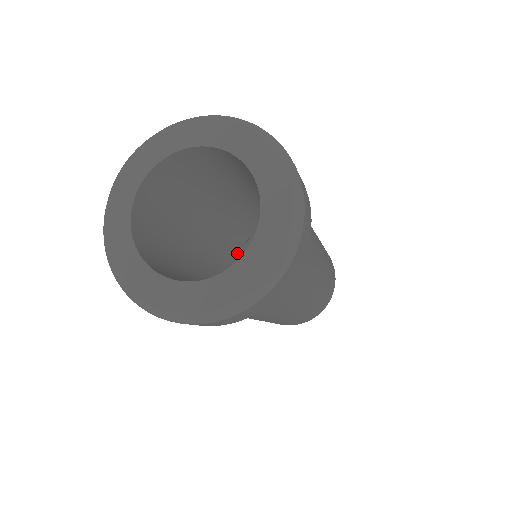
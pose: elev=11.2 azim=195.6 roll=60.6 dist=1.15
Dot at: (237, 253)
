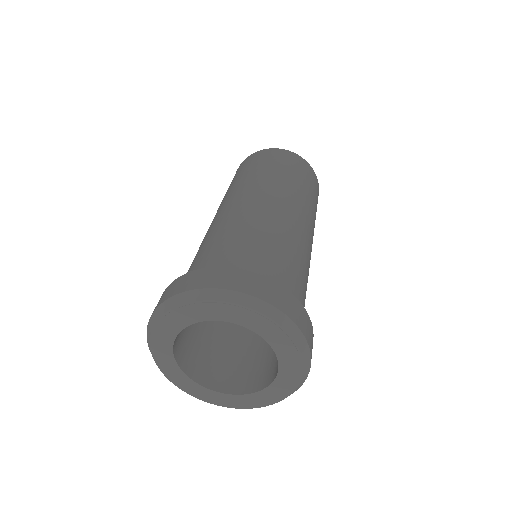
Dot at: occluded
